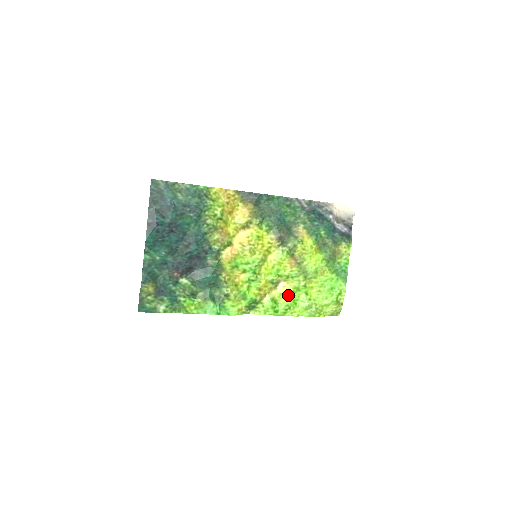
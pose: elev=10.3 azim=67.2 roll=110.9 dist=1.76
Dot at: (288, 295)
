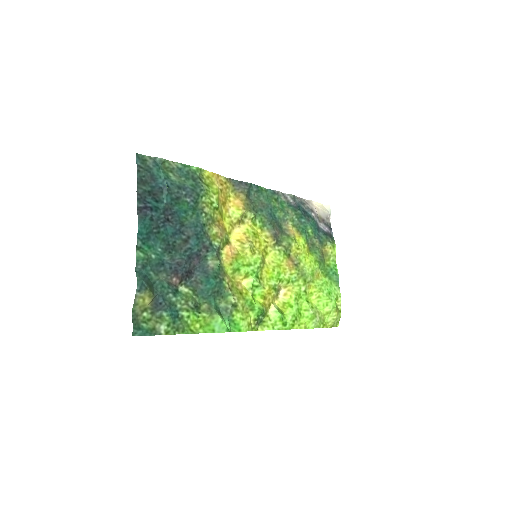
Dot at: (292, 304)
